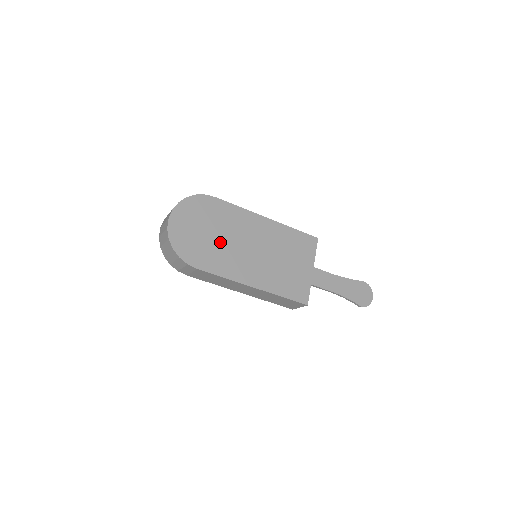
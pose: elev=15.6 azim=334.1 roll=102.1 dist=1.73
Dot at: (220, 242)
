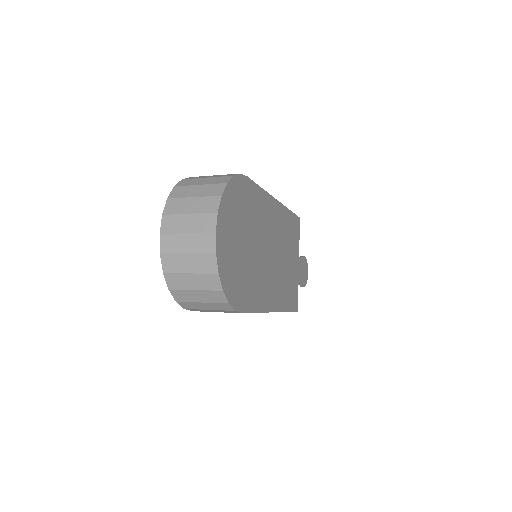
Dot at: (254, 256)
